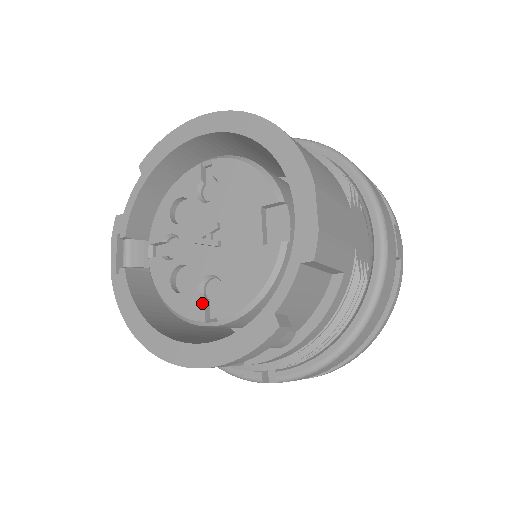
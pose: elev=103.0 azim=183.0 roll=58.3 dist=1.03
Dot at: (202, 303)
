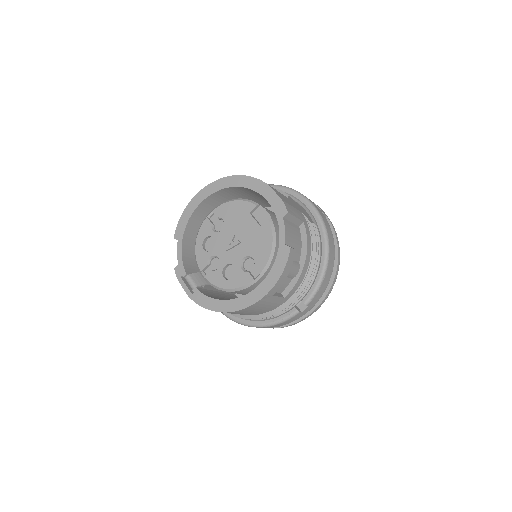
Dot at: (247, 273)
